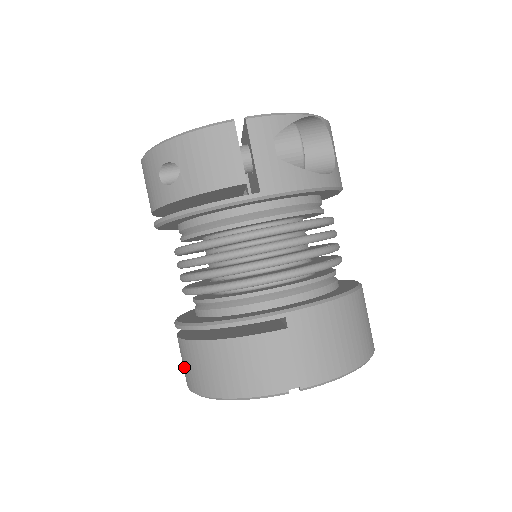
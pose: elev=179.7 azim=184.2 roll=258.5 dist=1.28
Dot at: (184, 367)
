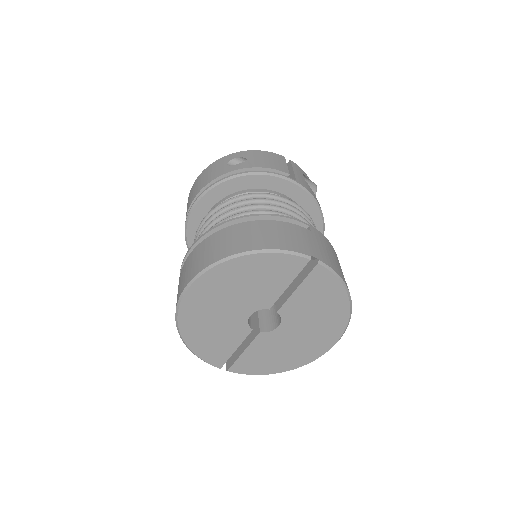
Dot at: (199, 260)
